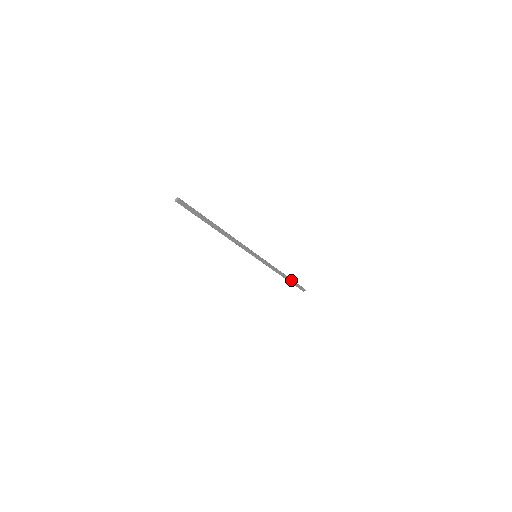
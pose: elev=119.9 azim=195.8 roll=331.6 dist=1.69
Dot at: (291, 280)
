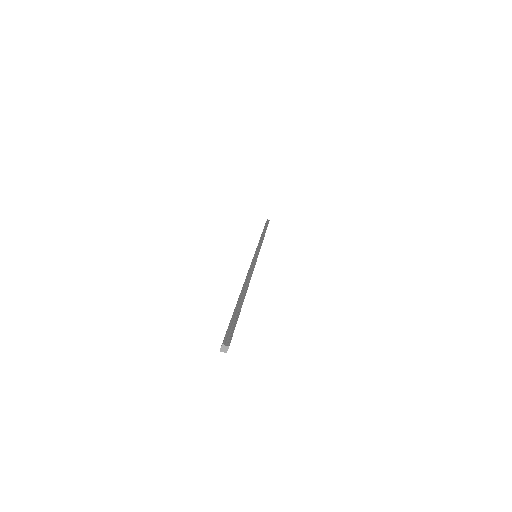
Dot at: (266, 229)
